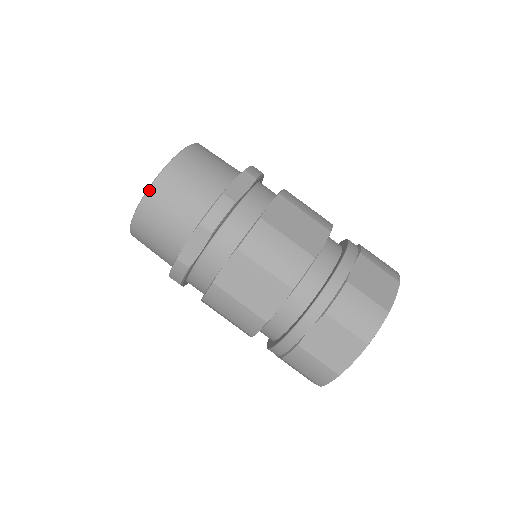
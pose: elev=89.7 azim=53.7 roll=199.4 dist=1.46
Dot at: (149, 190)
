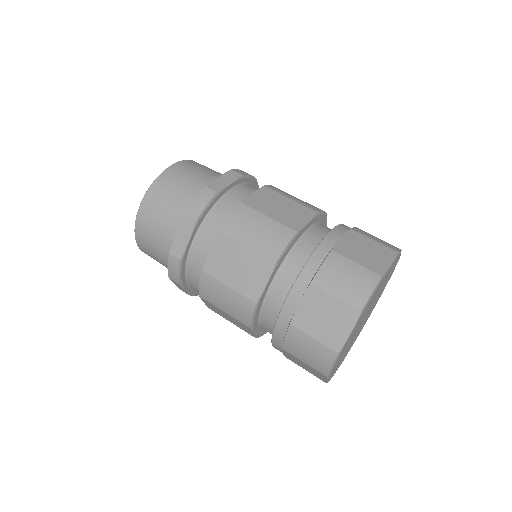
Dot at: (145, 197)
